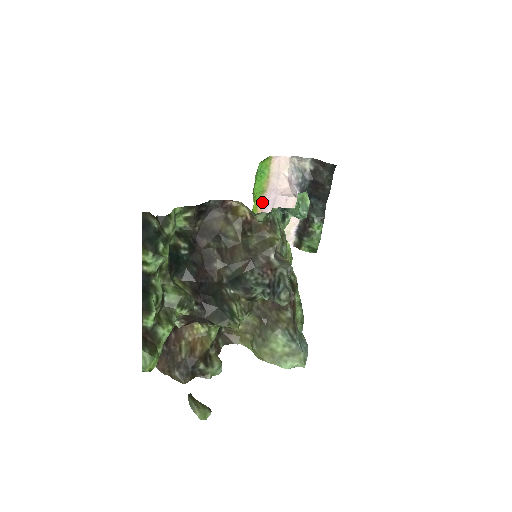
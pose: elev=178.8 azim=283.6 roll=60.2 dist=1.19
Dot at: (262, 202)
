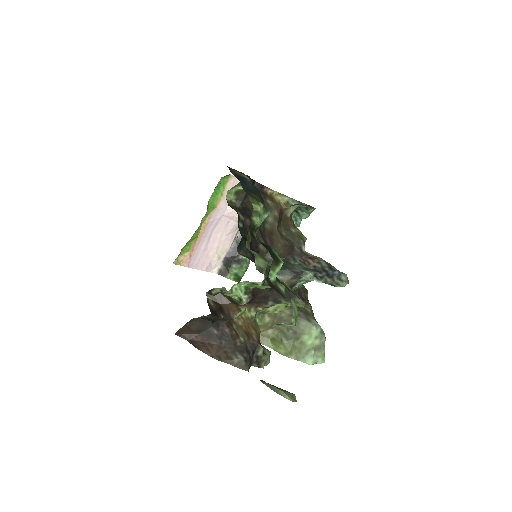
Dot at: (208, 219)
